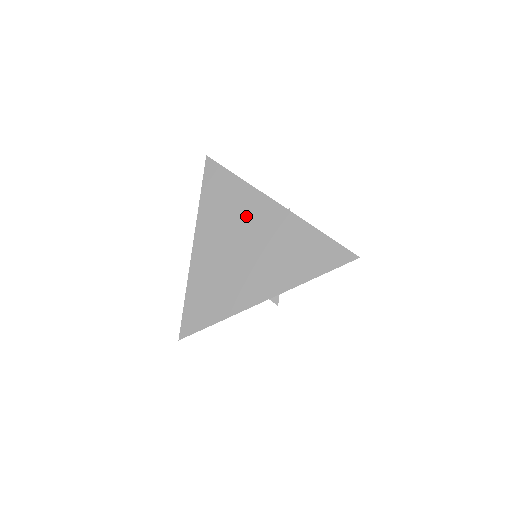
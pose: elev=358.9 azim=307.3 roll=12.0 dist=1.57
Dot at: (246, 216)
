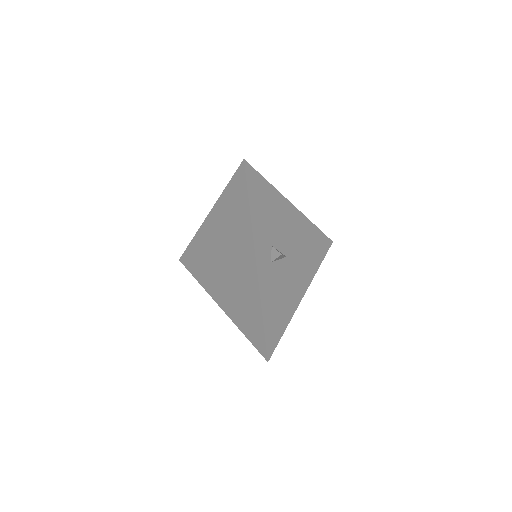
Dot at: (209, 248)
